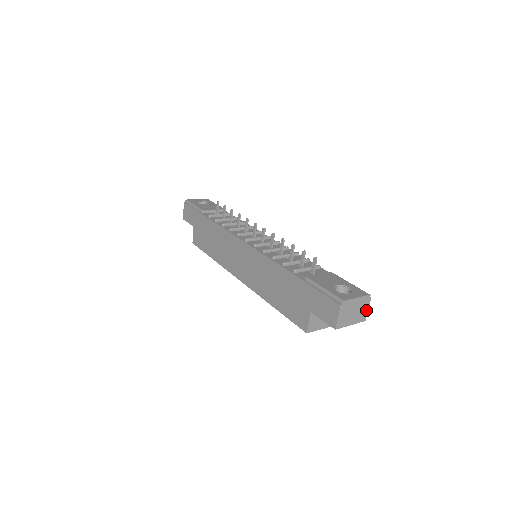
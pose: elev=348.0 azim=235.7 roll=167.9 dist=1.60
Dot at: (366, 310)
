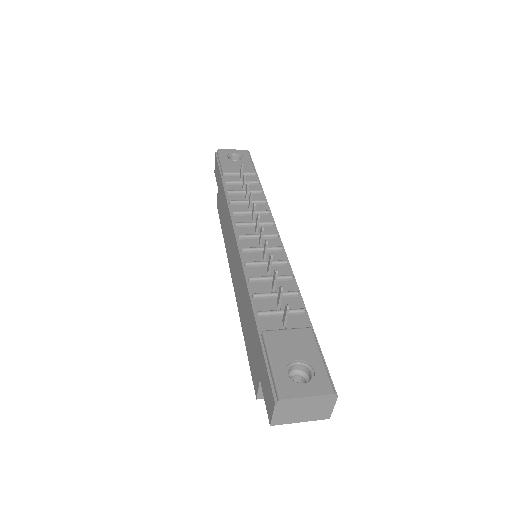
Dot at: (329, 408)
